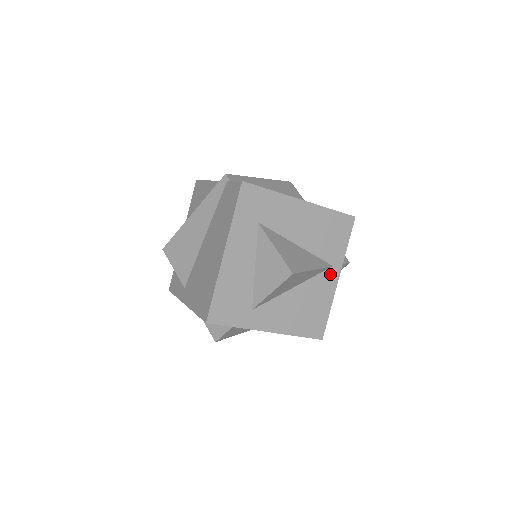
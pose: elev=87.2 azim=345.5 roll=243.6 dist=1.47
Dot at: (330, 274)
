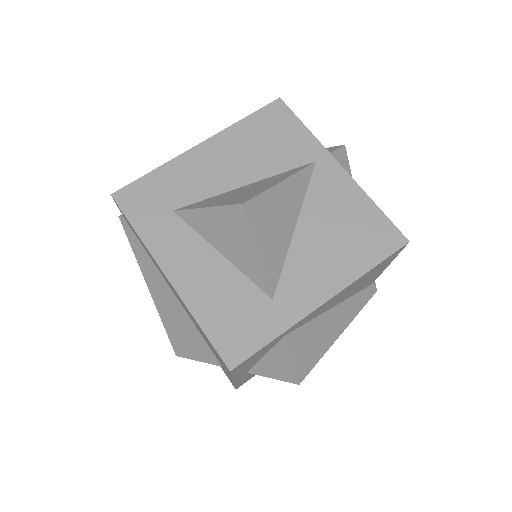
Dot at: (323, 172)
